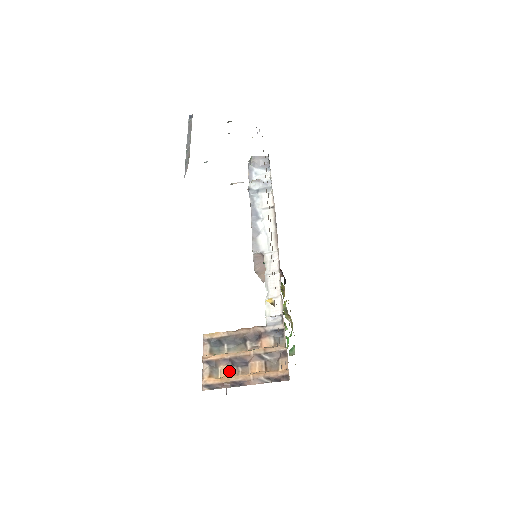
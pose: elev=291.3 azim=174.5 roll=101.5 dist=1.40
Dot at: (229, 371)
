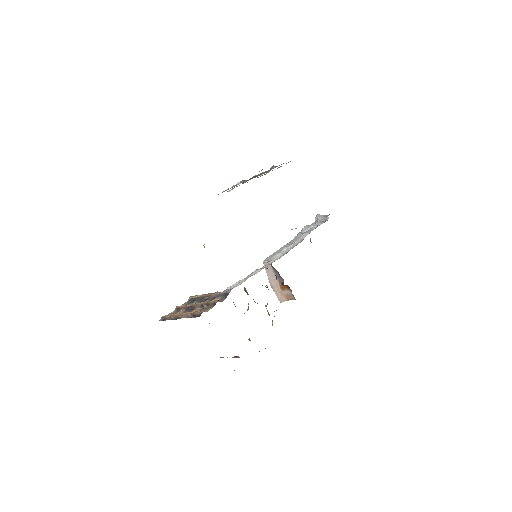
Dot at: occluded
